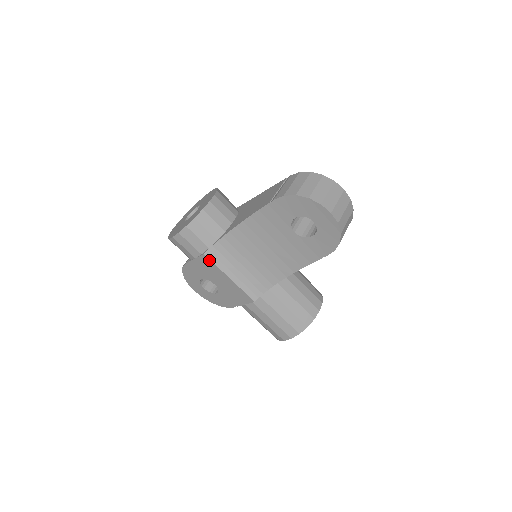
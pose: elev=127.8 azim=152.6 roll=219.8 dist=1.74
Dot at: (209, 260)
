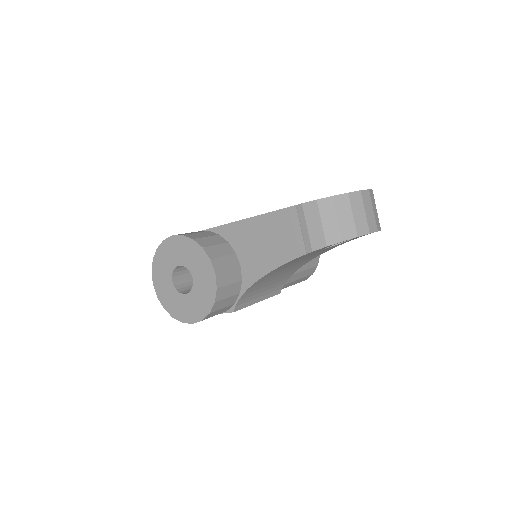
Dot at: occluded
